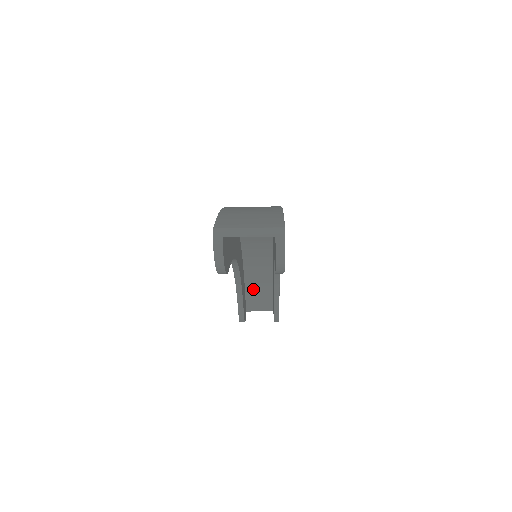
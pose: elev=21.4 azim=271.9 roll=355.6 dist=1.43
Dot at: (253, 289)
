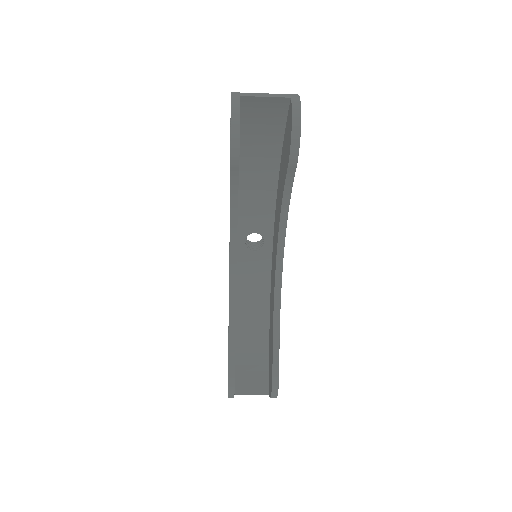
Dot at: (245, 358)
